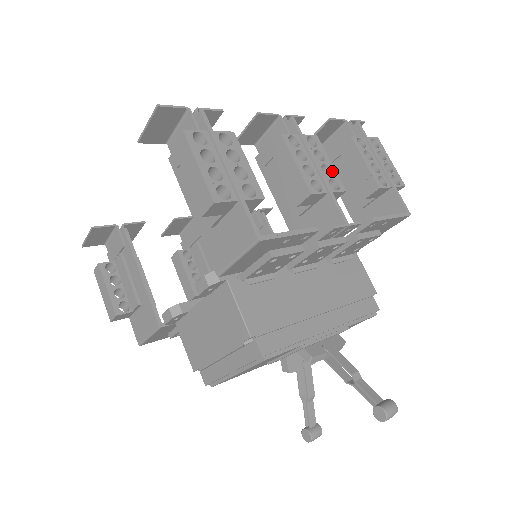
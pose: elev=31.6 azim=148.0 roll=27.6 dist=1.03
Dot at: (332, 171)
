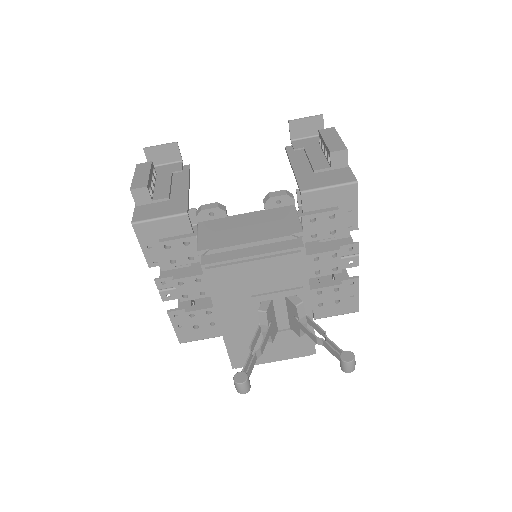
Dot at: occluded
